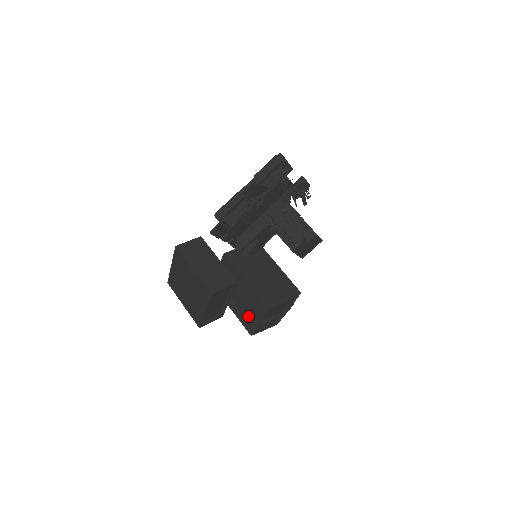
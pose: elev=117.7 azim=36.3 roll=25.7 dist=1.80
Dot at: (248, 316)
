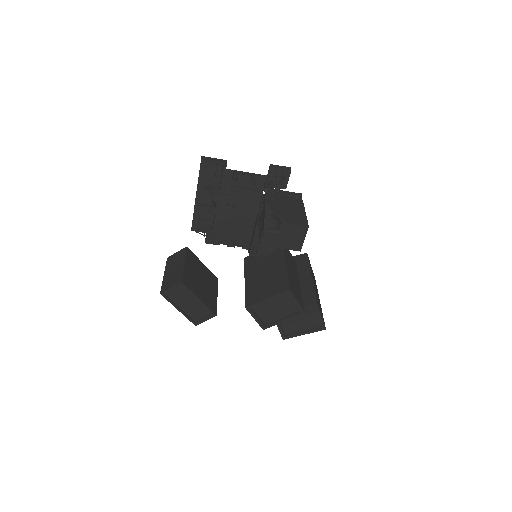
Dot at: occluded
